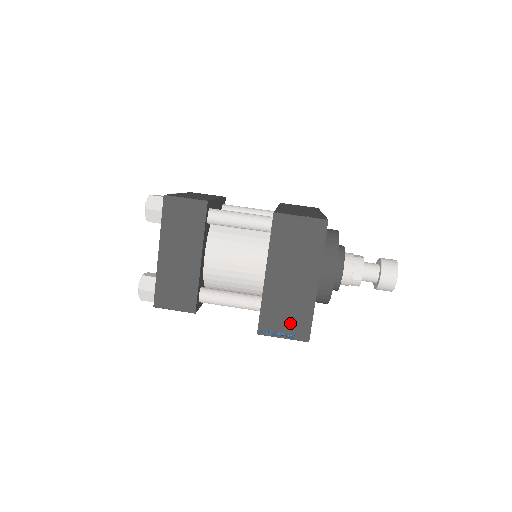
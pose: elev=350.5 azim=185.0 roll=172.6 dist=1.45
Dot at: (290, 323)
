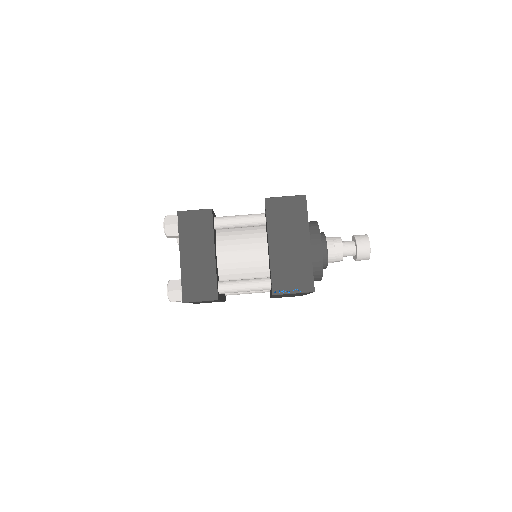
Dot at: (296, 280)
